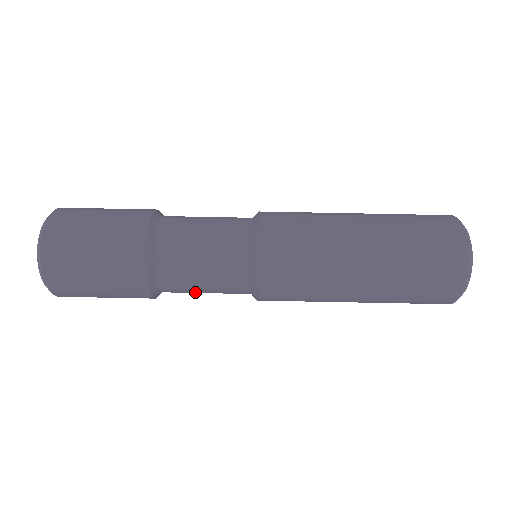
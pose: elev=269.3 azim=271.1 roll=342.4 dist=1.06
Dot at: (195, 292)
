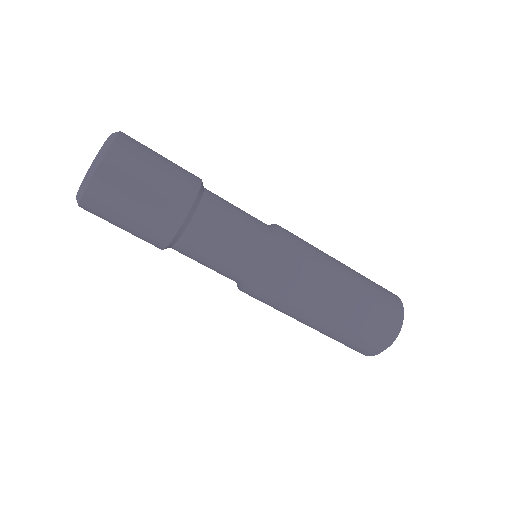
Dot at: occluded
